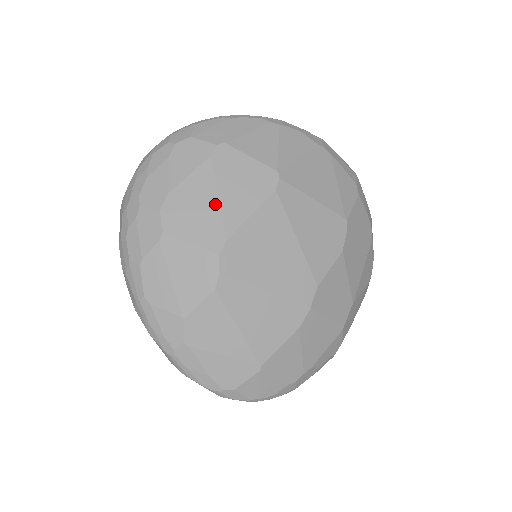
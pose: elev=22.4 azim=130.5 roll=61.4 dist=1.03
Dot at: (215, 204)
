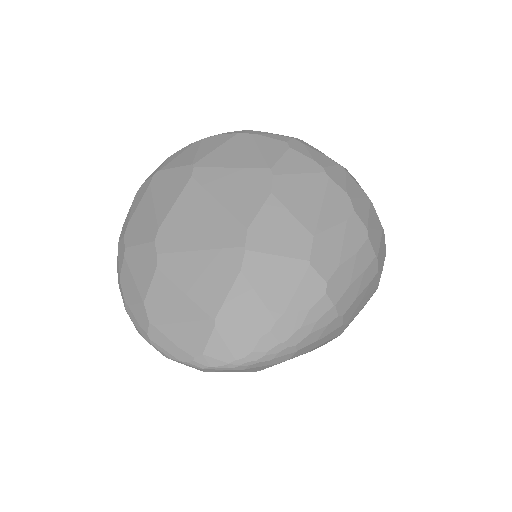
Dot at: (152, 210)
